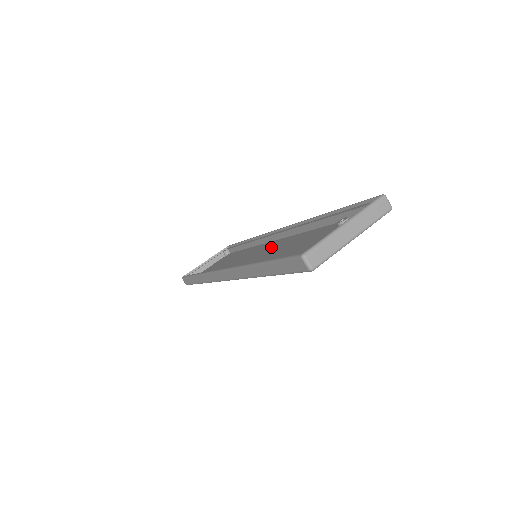
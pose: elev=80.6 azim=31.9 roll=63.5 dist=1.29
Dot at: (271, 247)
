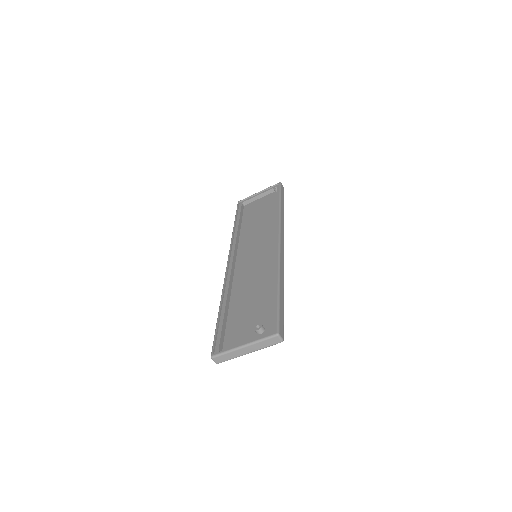
Dot at: (264, 258)
